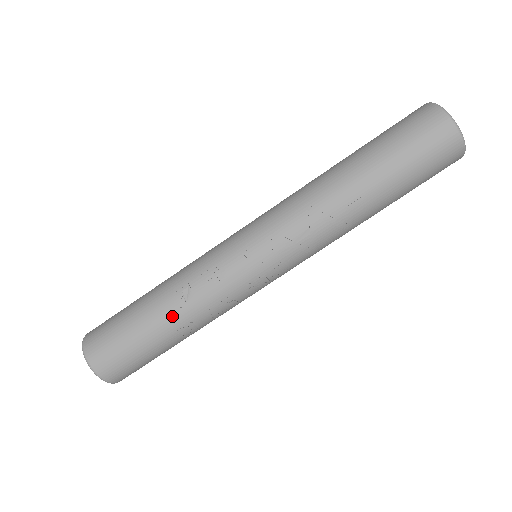
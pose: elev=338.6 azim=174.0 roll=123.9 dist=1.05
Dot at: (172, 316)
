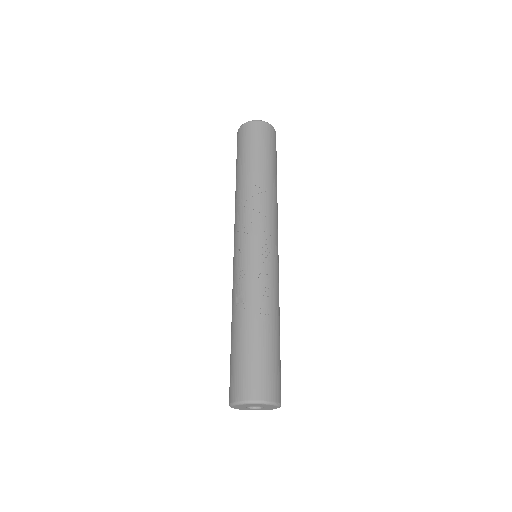
Dot at: (245, 317)
